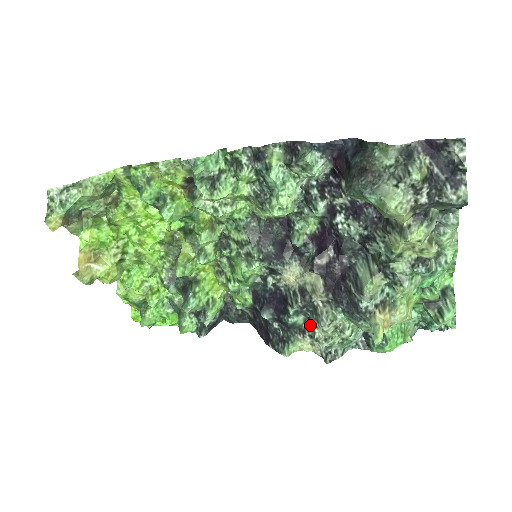
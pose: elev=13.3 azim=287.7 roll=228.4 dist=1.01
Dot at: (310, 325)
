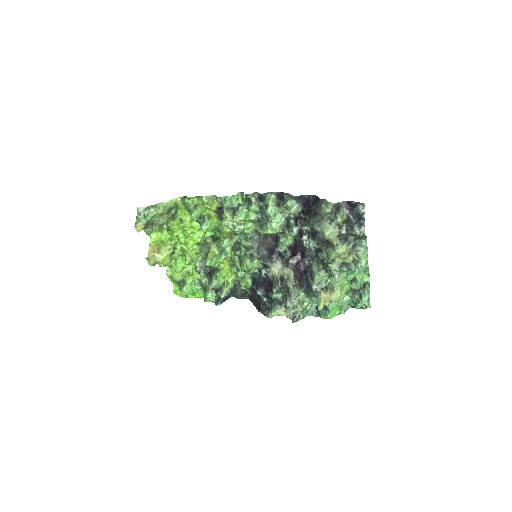
Dot at: (285, 300)
